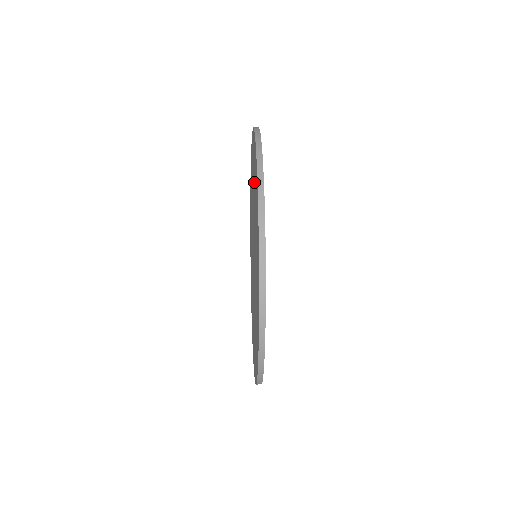
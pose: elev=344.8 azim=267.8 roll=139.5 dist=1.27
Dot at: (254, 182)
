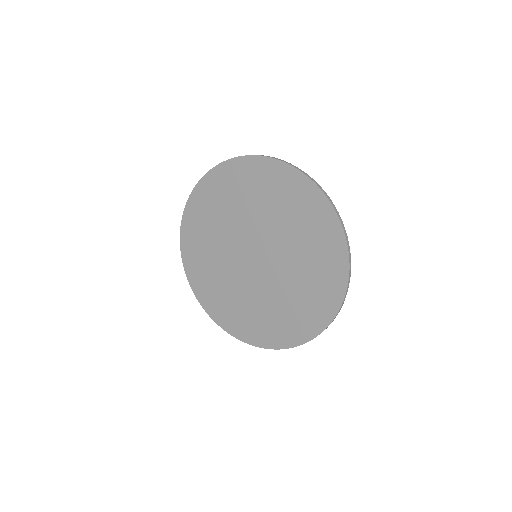
Dot at: (286, 203)
